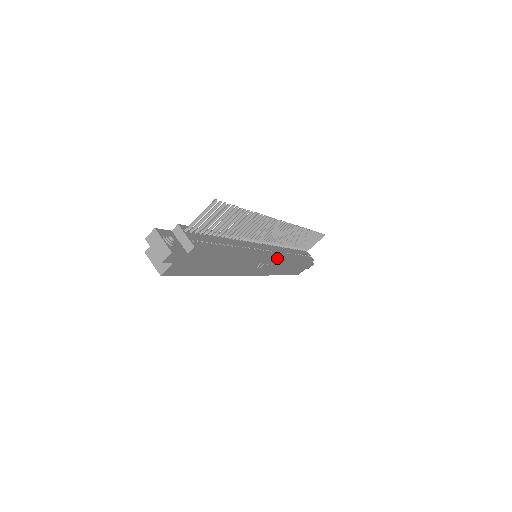
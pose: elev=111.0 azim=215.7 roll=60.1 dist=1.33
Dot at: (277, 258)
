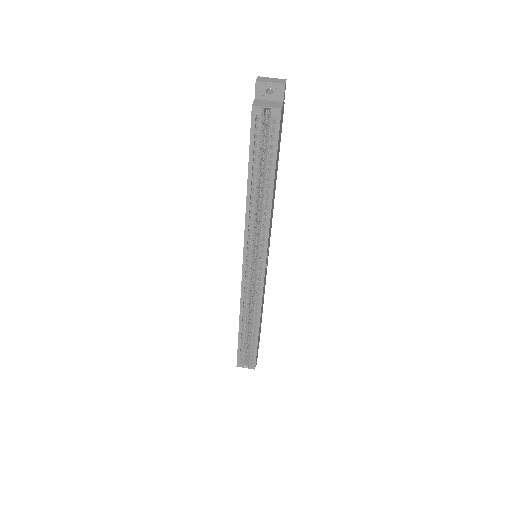
Dot at: occluded
